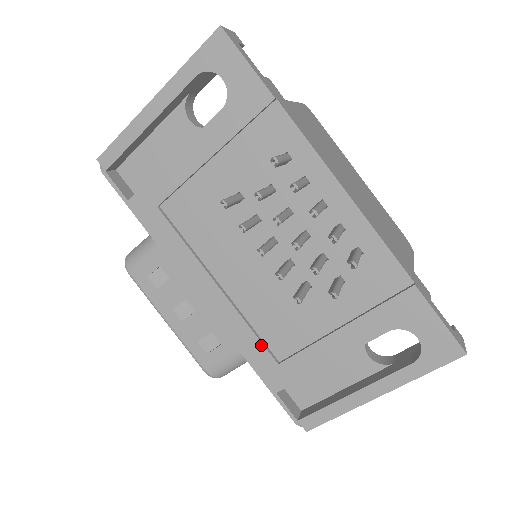
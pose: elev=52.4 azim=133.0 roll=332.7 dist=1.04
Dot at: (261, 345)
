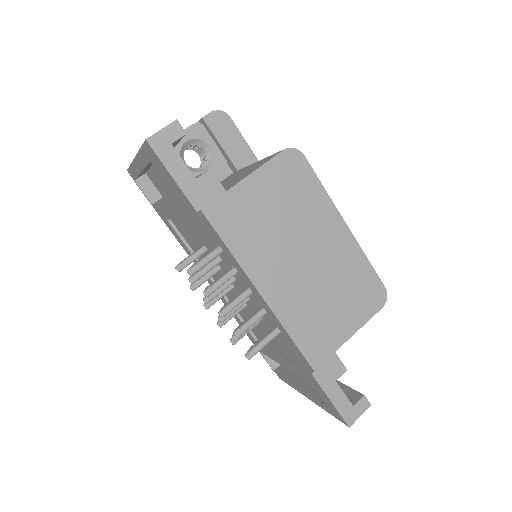
Dot at: occluded
